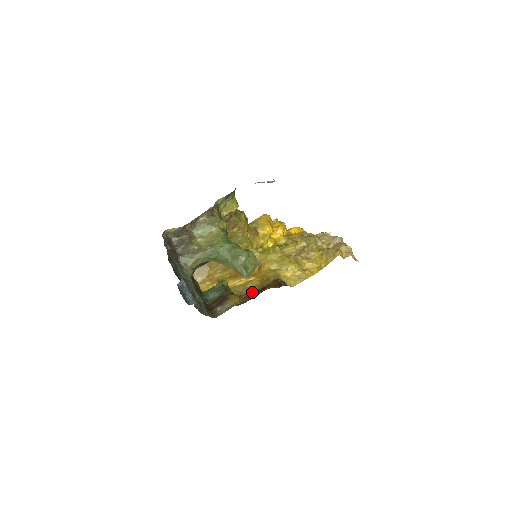
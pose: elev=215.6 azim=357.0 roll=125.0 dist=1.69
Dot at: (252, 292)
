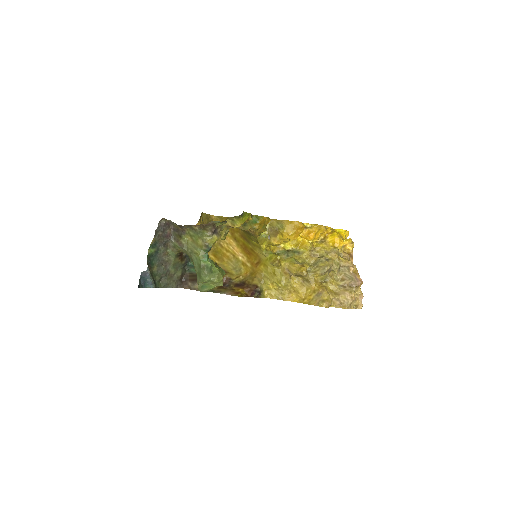
Dot at: (236, 278)
